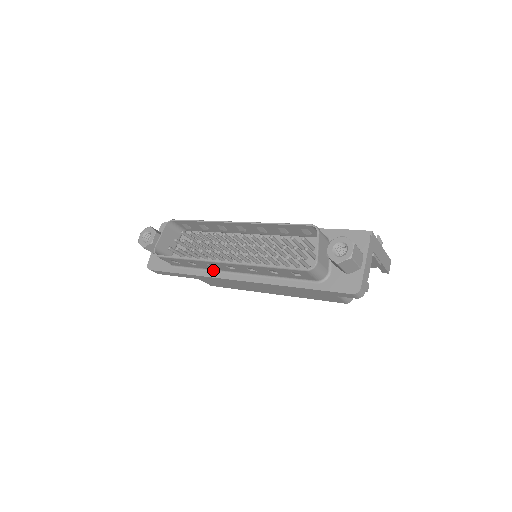
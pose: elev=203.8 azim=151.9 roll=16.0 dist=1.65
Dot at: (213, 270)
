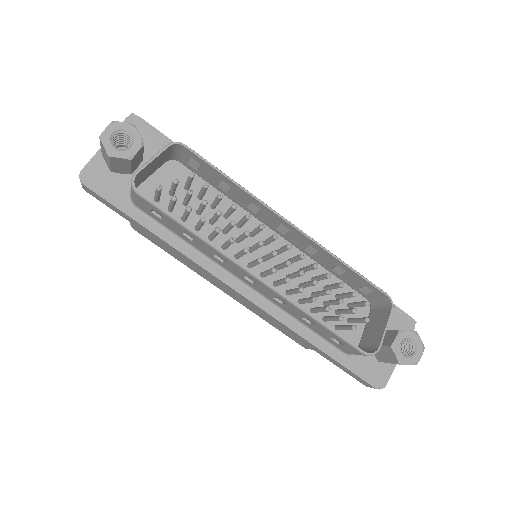
Dot at: (206, 256)
